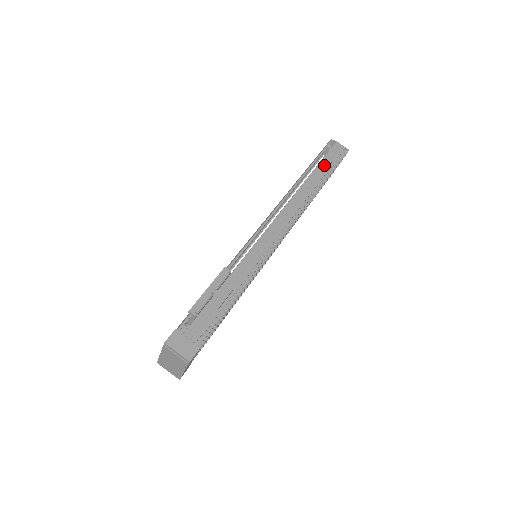
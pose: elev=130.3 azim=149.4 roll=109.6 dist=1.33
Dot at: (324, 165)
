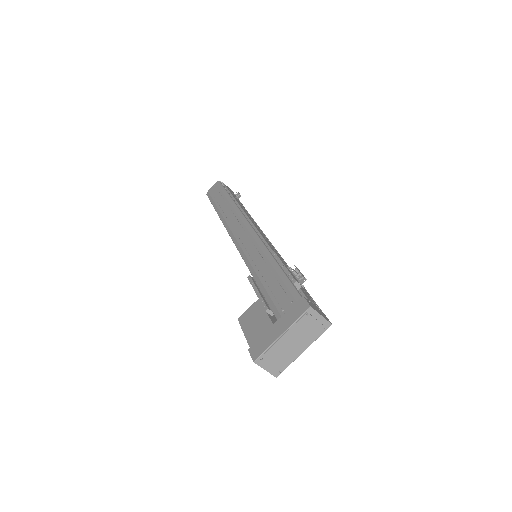
Dot at: (234, 196)
